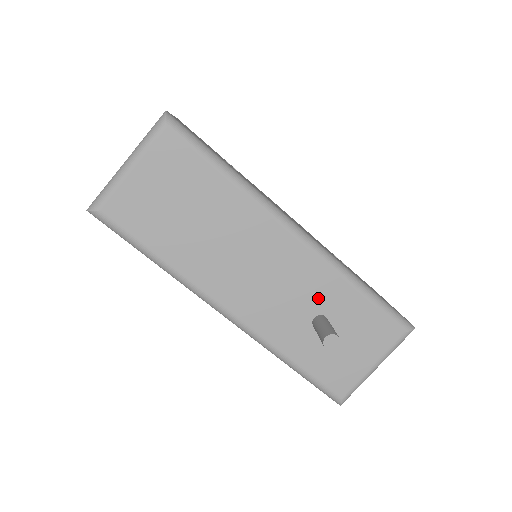
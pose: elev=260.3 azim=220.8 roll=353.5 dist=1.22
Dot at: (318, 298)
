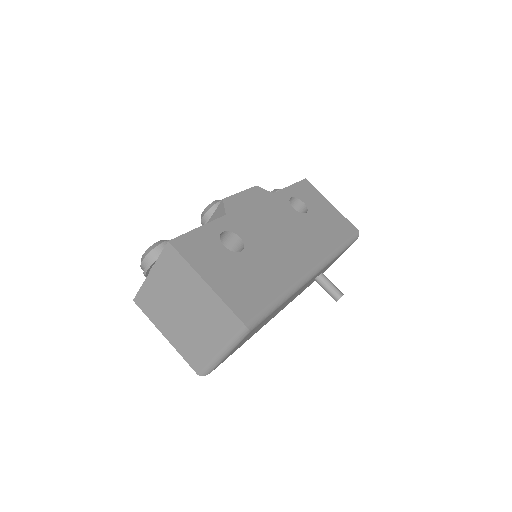
Dot at: occluded
